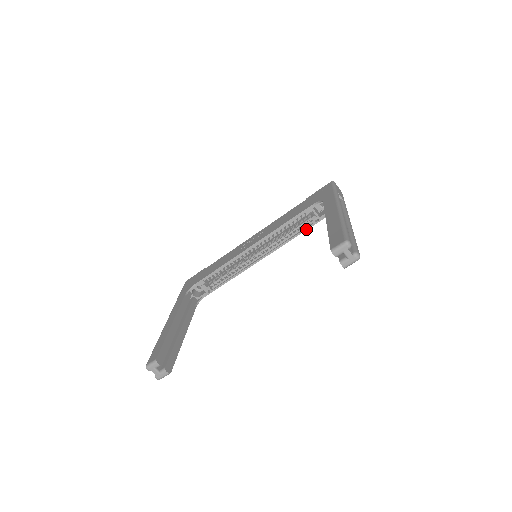
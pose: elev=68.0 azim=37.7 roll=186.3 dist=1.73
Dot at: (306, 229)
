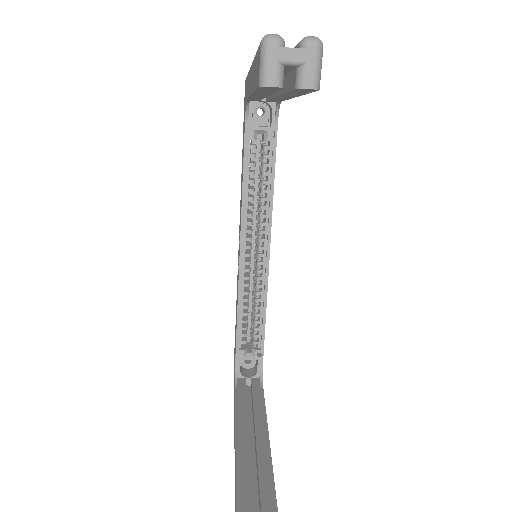
Dot at: (273, 160)
